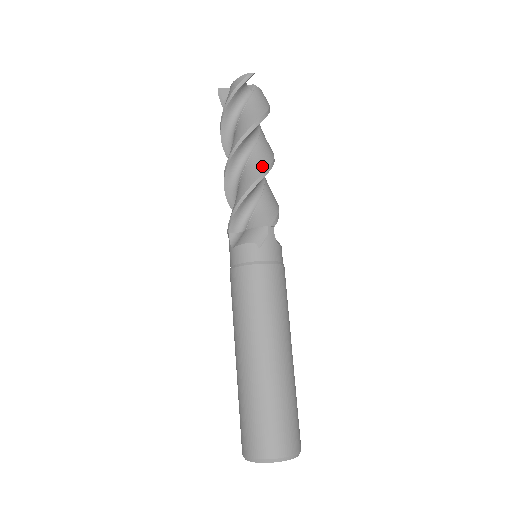
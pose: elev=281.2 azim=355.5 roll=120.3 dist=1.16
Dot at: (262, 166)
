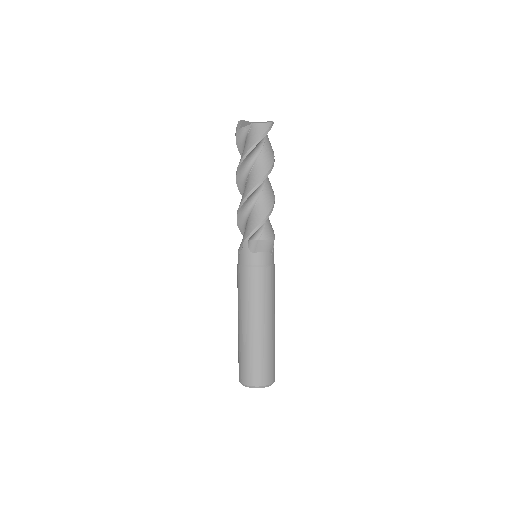
Dot at: (273, 195)
